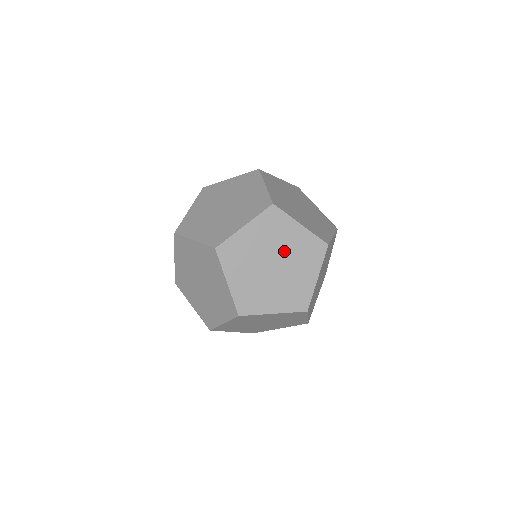
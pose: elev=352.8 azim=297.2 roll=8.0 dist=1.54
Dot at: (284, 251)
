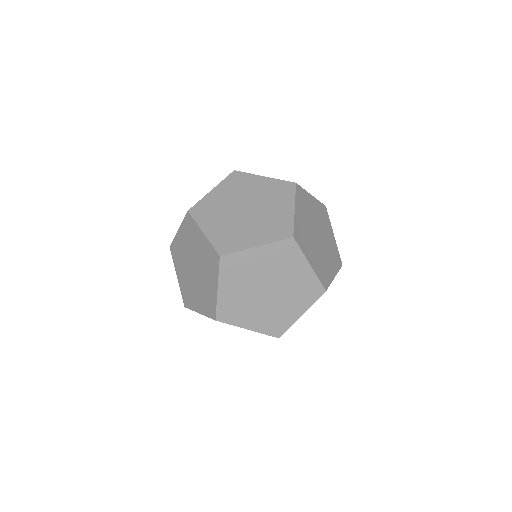
Dot at: occluded
